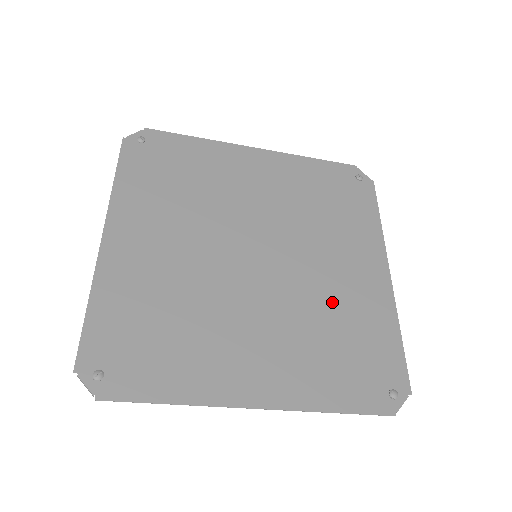
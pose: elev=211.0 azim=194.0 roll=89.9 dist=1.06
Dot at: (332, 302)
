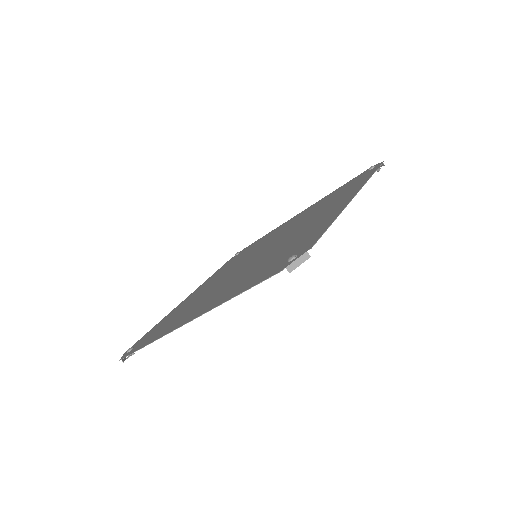
Dot at: (288, 242)
